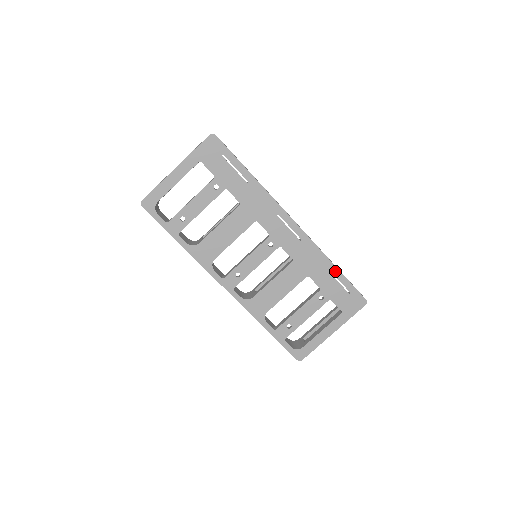
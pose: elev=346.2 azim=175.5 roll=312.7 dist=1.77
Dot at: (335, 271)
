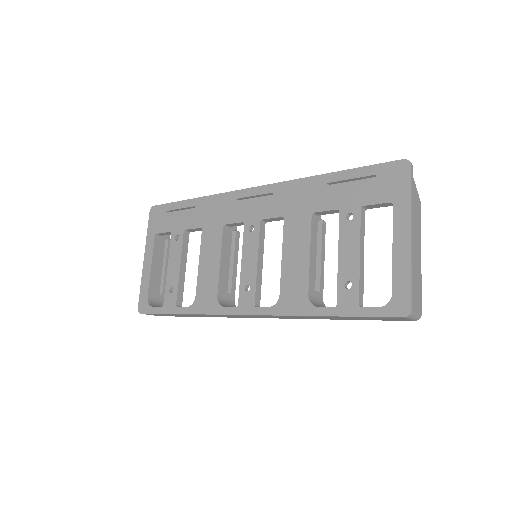
Dot at: (334, 177)
